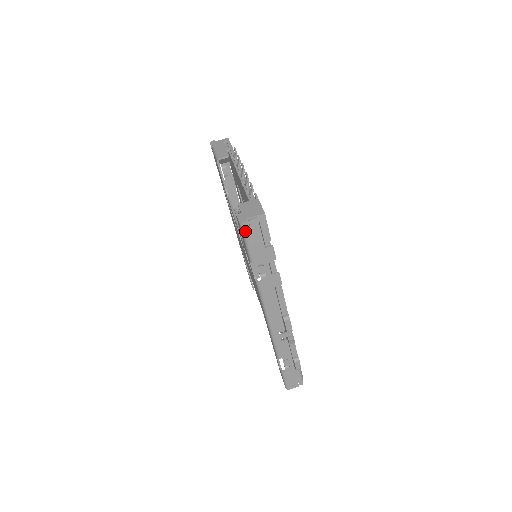
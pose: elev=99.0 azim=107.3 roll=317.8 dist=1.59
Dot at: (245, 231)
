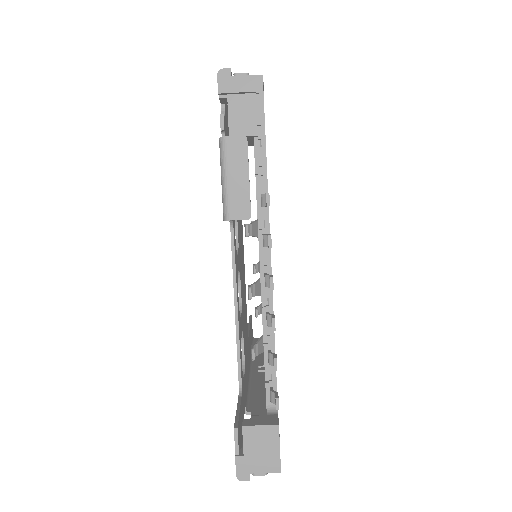
Dot at: occluded
